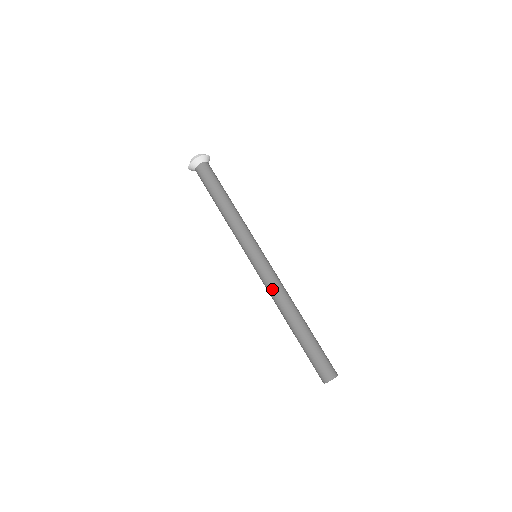
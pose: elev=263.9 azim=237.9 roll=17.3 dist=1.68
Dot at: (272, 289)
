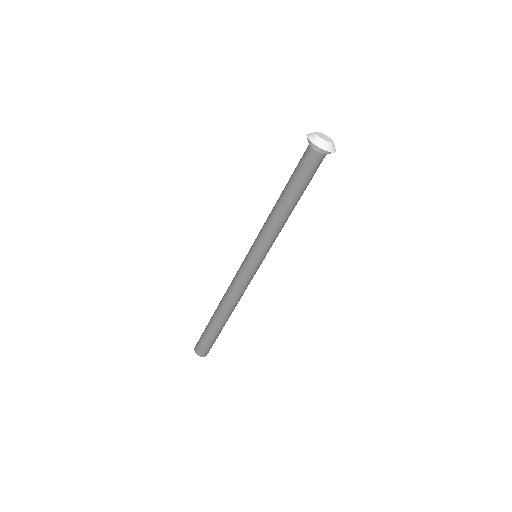
Dot at: (236, 289)
